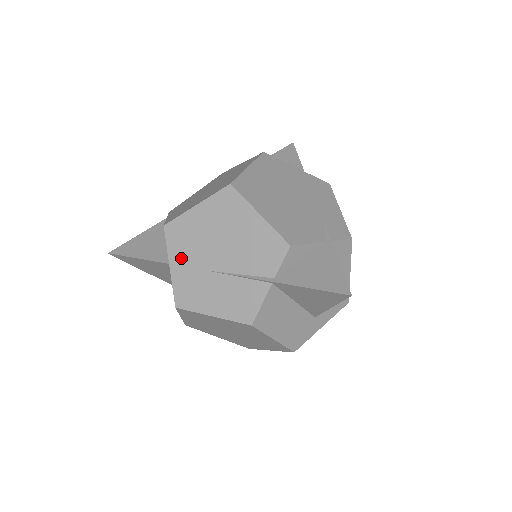
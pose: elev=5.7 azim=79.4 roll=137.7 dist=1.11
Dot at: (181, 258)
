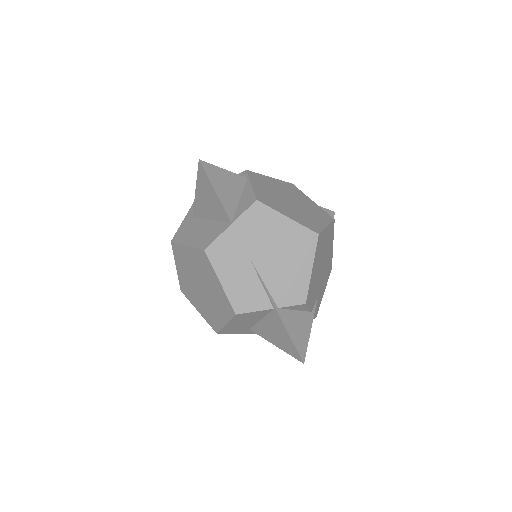
Dot at: (243, 230)
